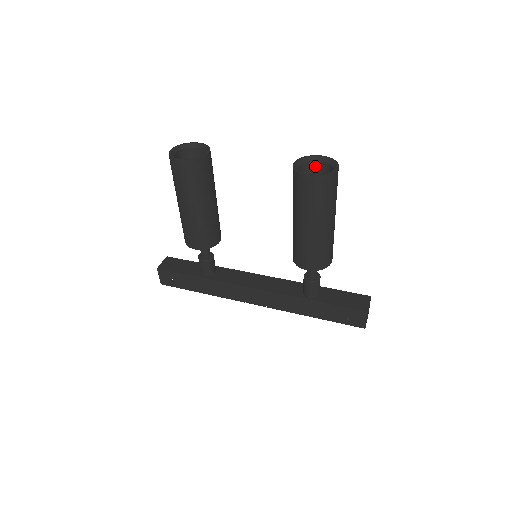
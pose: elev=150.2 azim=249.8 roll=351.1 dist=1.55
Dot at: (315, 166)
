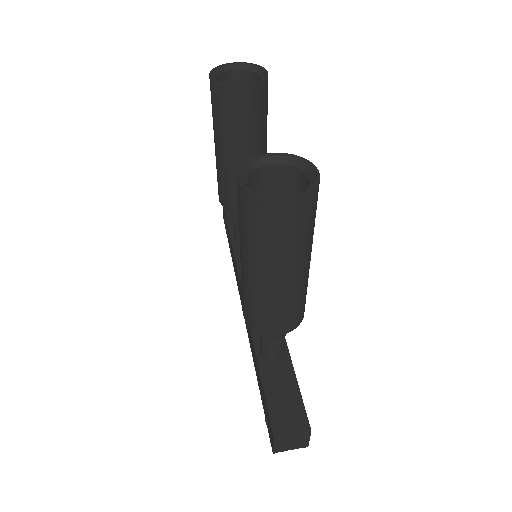
Dot at: (304, 181)
